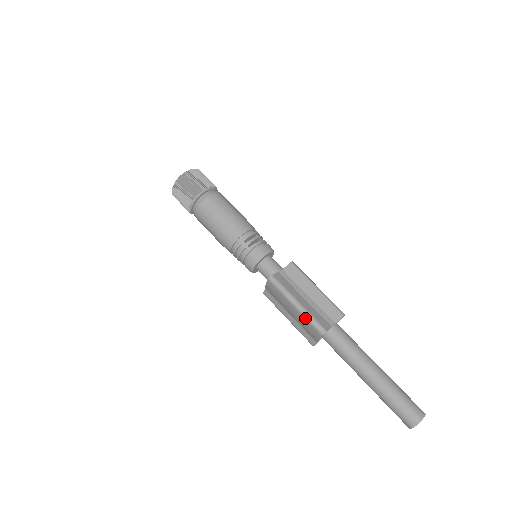
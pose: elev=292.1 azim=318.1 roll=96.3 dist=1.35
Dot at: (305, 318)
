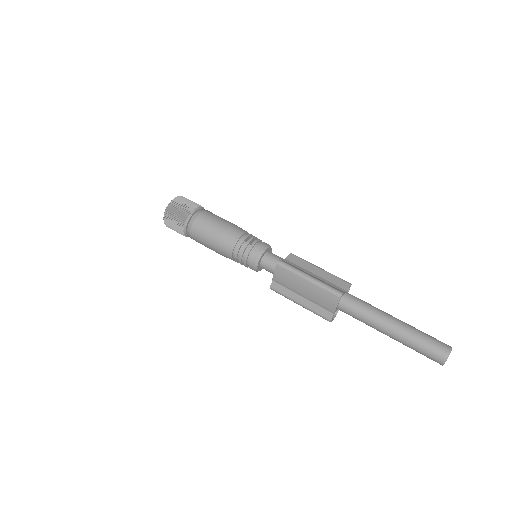
Dot at: (320, 287)
